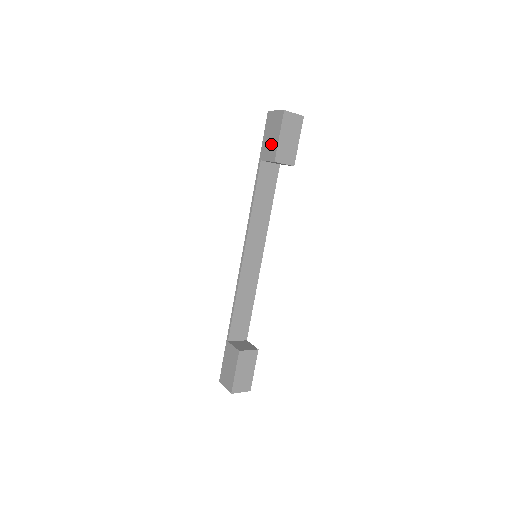
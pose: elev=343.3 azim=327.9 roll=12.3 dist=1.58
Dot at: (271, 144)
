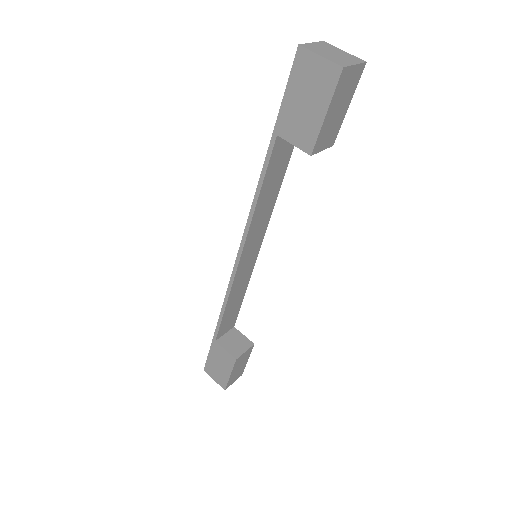
Dot at: (304, 119)
